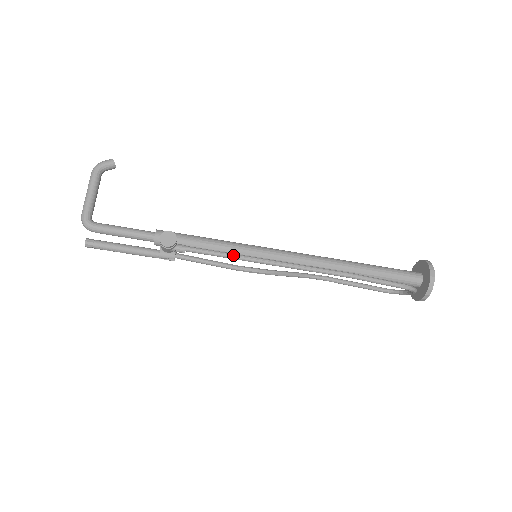
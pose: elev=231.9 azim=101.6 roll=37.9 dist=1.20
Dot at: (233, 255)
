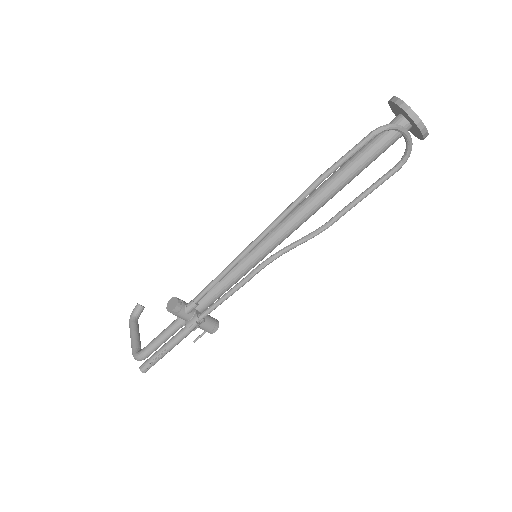
Dot at: (225, 268)
